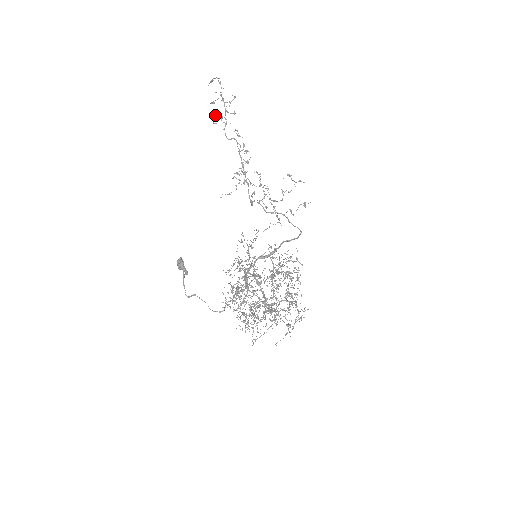
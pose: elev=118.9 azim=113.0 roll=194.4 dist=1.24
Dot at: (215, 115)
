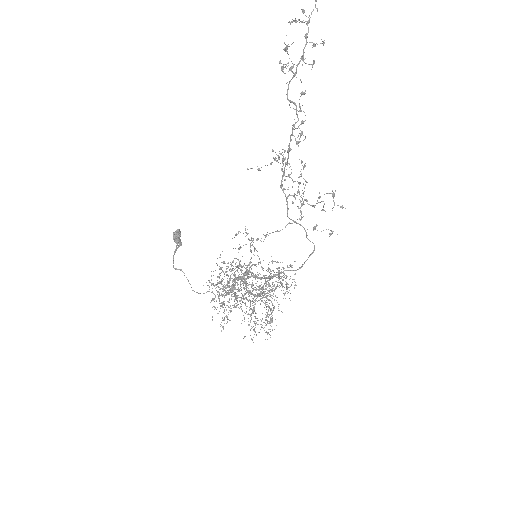
Dot at: occluded
